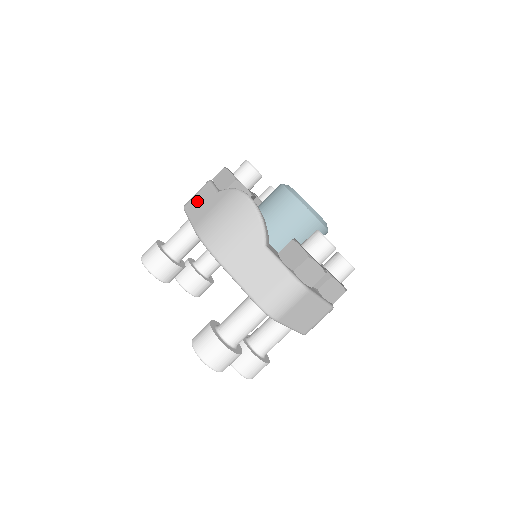
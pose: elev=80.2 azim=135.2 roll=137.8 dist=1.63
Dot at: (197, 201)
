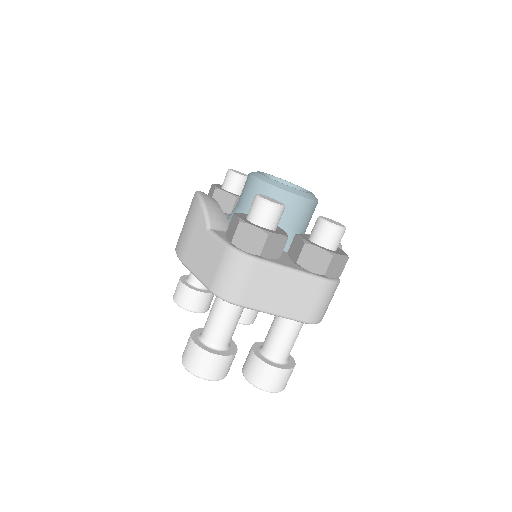
Dot at: occluded
